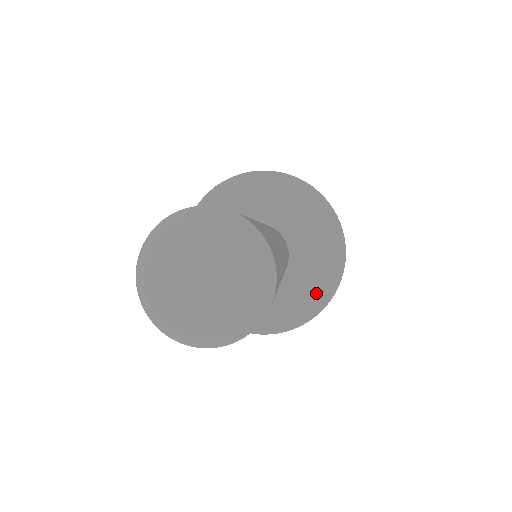
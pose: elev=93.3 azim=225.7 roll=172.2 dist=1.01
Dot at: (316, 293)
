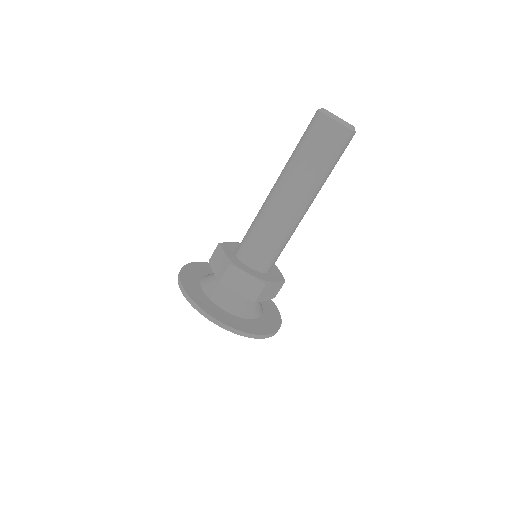
Dot at: (252, 327)
